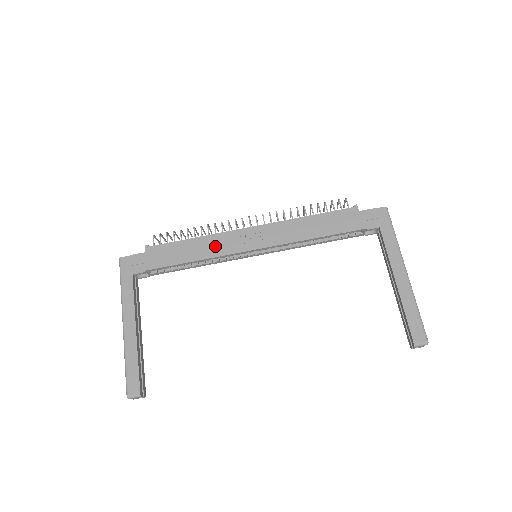
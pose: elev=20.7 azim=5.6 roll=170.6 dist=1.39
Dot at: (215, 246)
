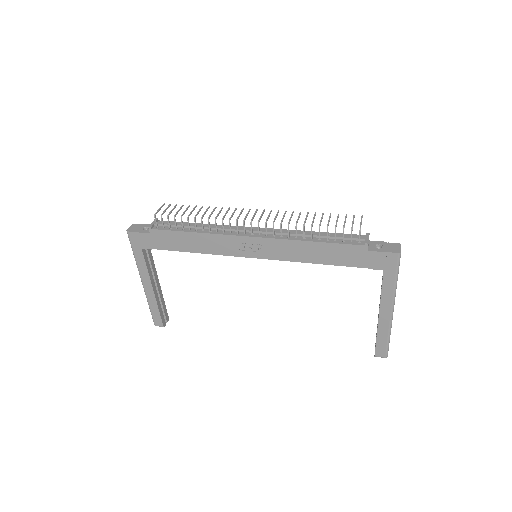
Dot at: (215, 245)
